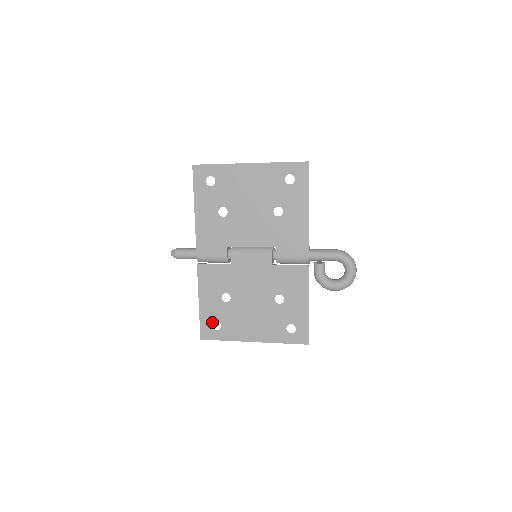
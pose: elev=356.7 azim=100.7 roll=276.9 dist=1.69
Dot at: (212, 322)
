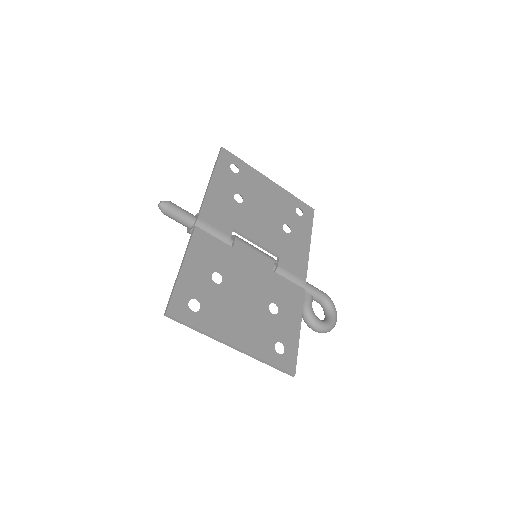
Dot at: (190, 298)
